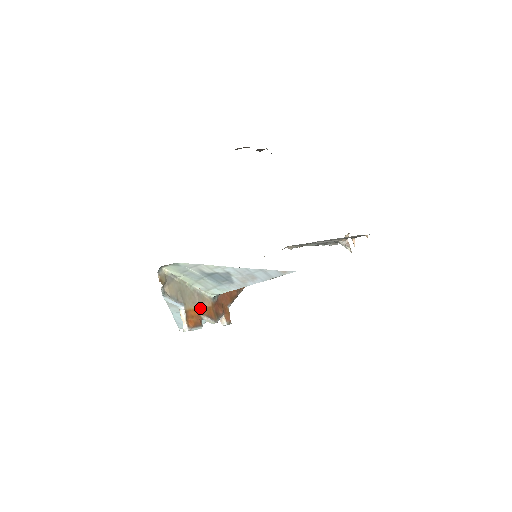
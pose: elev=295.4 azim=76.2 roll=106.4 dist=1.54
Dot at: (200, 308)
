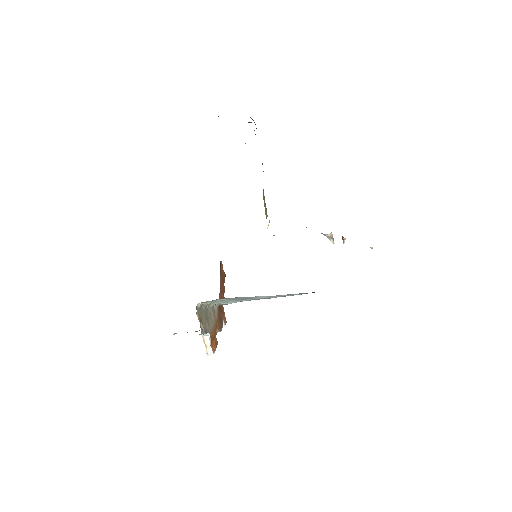
Dot at: (215, 324)
